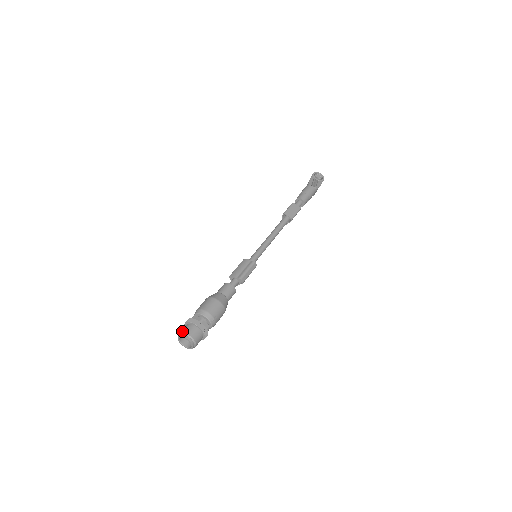
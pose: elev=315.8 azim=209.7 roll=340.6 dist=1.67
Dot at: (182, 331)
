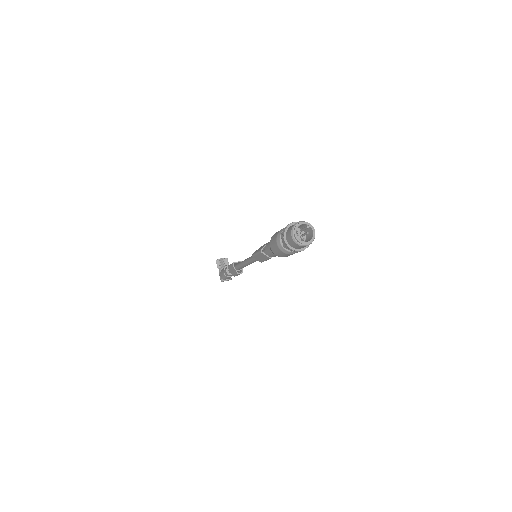
Dot at: (291, 228)
